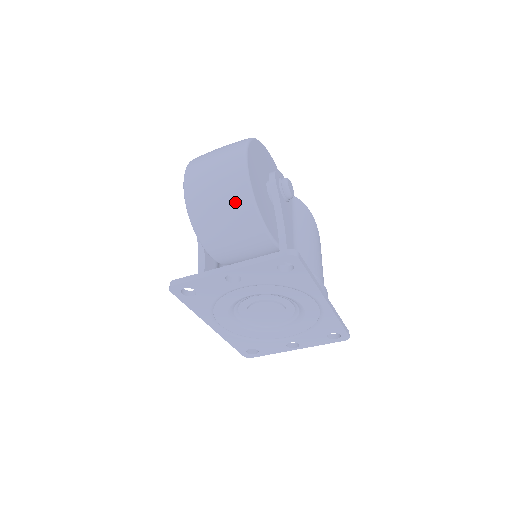
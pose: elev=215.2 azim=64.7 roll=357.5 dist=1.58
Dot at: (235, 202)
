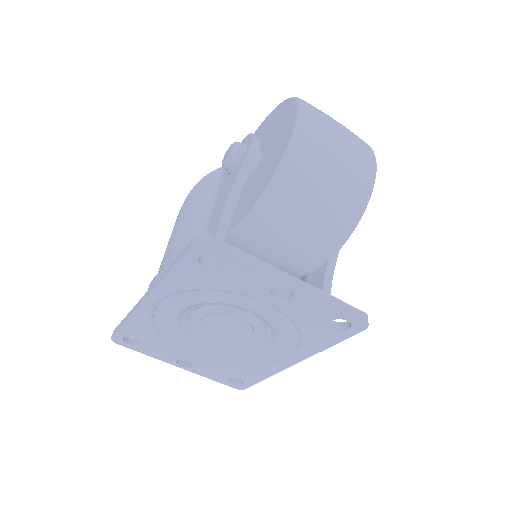
Dot at: (341, 209)
